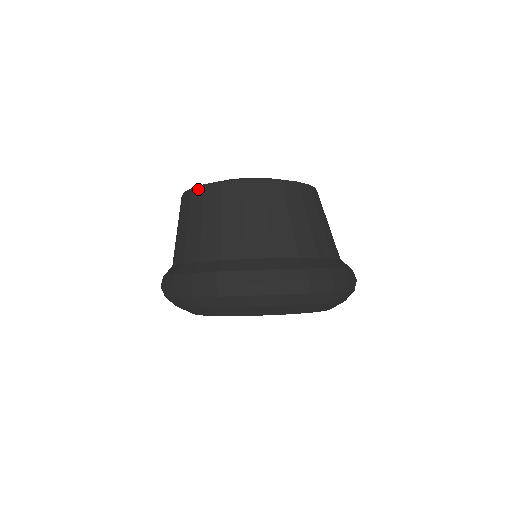
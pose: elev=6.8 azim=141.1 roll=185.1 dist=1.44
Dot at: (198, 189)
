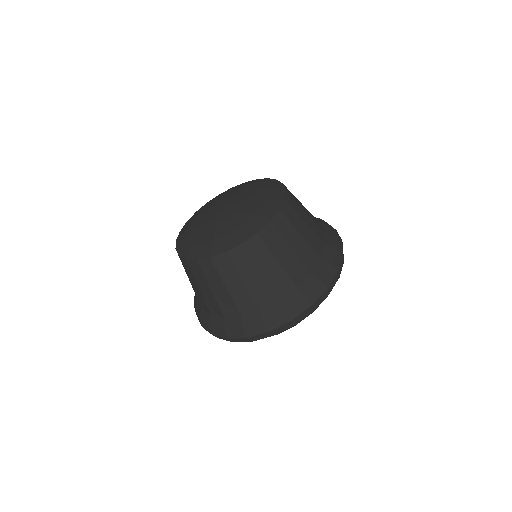
Dot at: occluded
